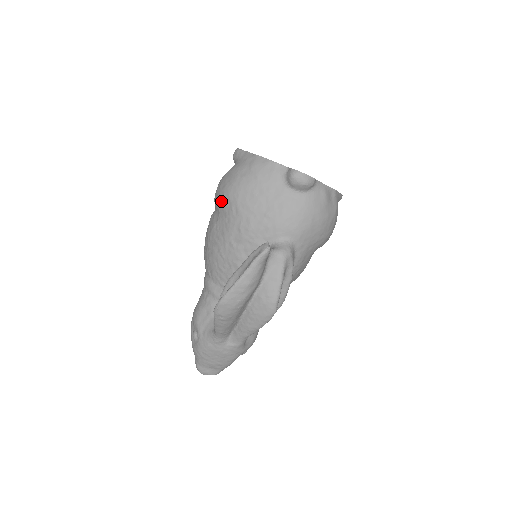
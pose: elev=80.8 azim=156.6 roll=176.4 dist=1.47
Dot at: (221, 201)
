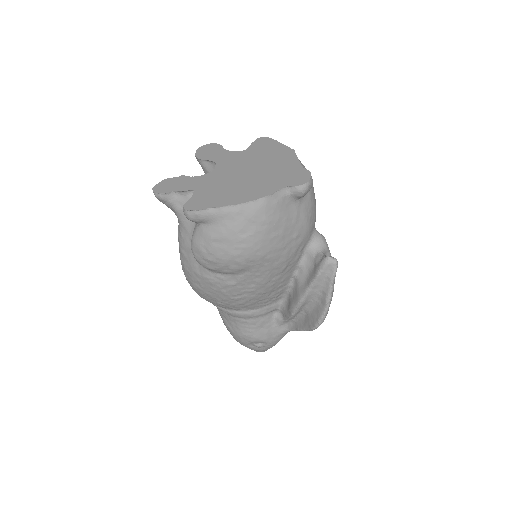
Dot at: (237, 267)
